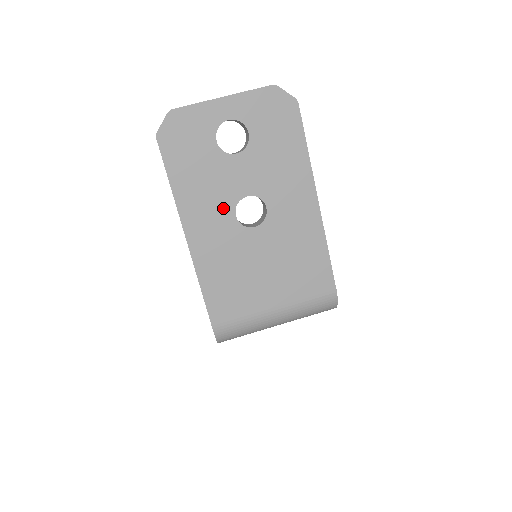
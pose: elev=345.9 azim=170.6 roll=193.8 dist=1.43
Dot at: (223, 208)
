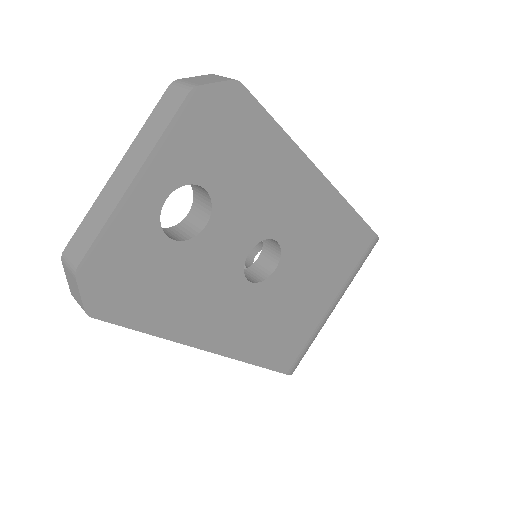
Dot at: (231, 290)
